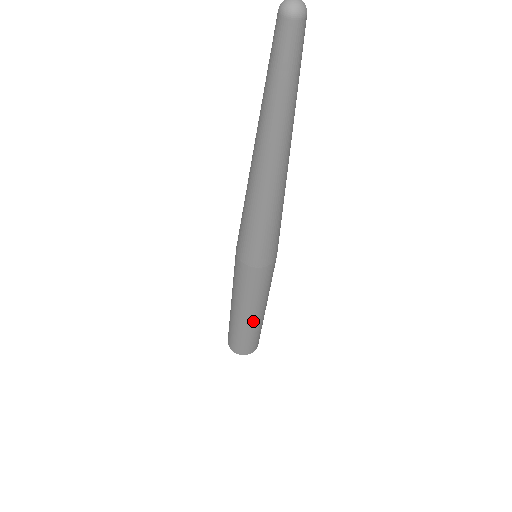
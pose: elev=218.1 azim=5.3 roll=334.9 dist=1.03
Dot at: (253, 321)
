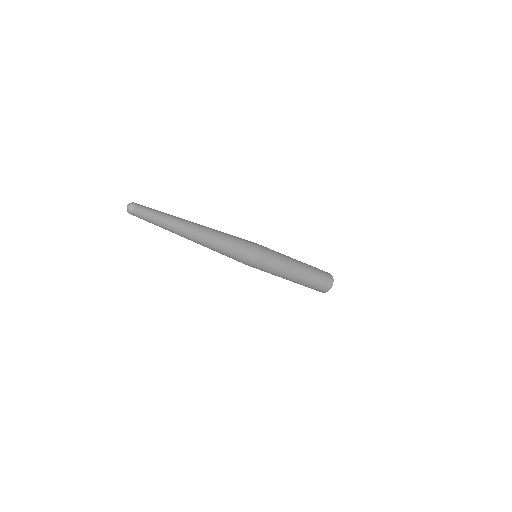
Dot at: (294, 281)
